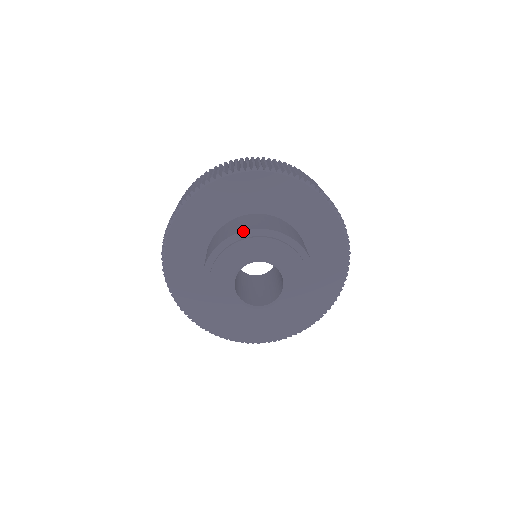
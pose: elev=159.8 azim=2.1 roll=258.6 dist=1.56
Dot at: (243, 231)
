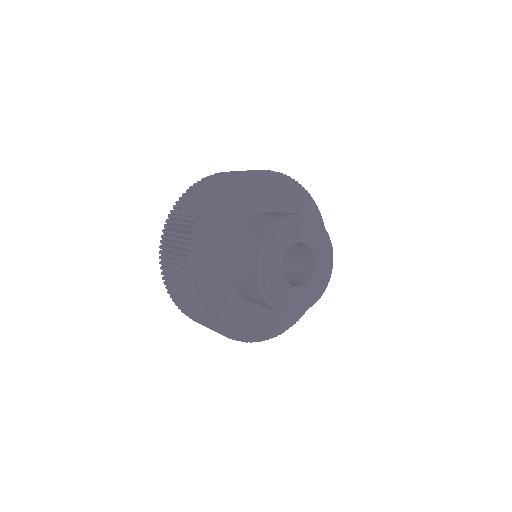
Dot at: (260, 246)
